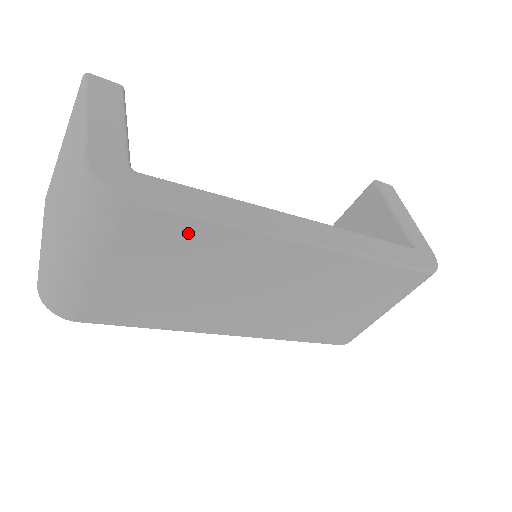
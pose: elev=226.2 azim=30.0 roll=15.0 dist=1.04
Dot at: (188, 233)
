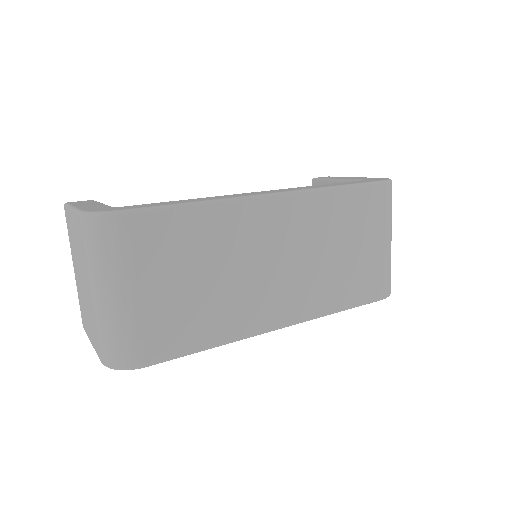
Dot at: (178, 223)
